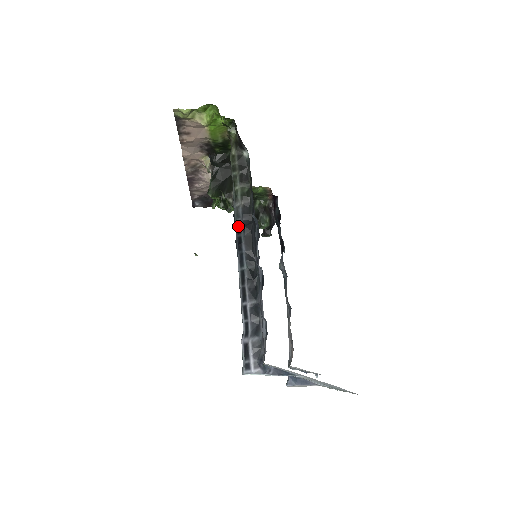
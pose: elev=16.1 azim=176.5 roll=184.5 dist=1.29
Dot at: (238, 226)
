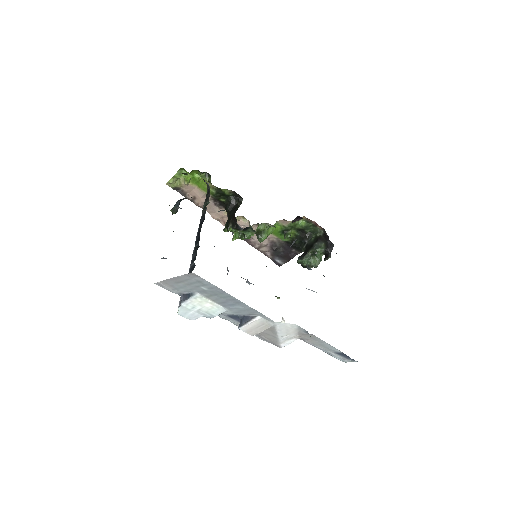
Dot at: occluded
